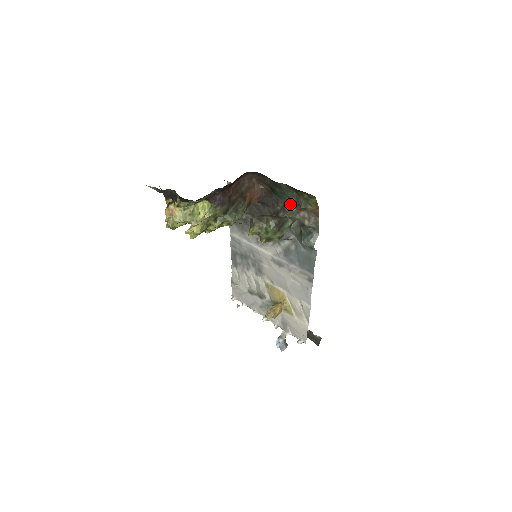
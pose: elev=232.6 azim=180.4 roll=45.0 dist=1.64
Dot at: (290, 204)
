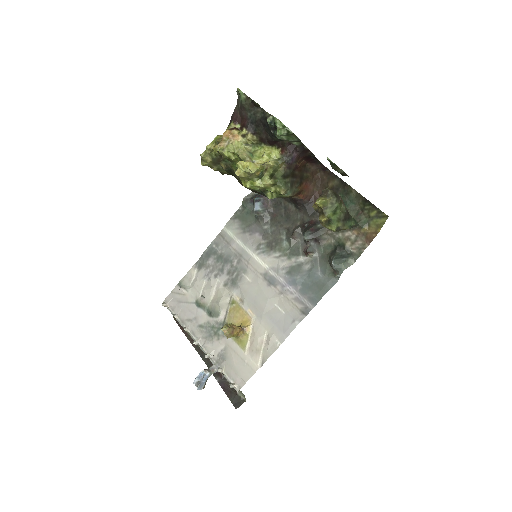
Dot at: occluded
